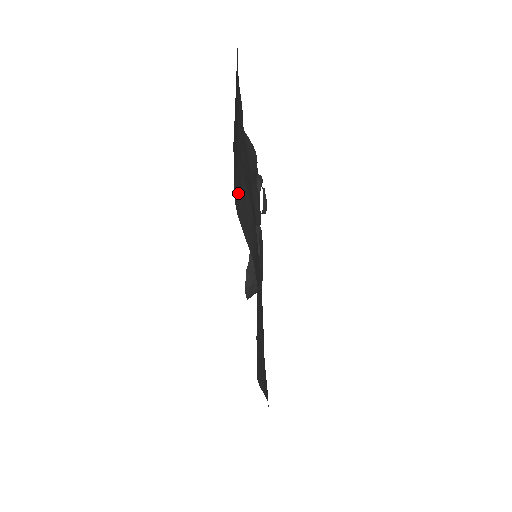
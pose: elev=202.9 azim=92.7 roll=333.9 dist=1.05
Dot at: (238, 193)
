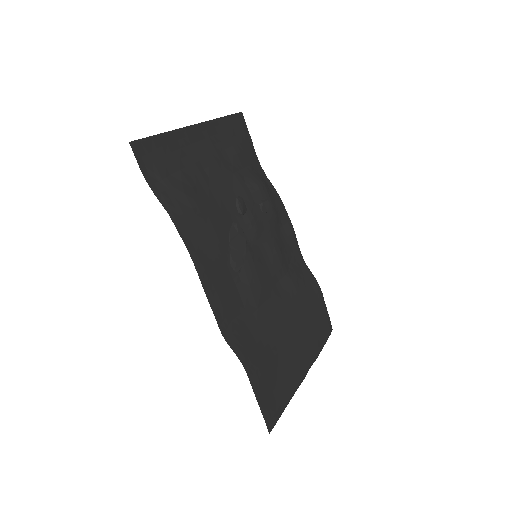
Dot at: (158, 176)
